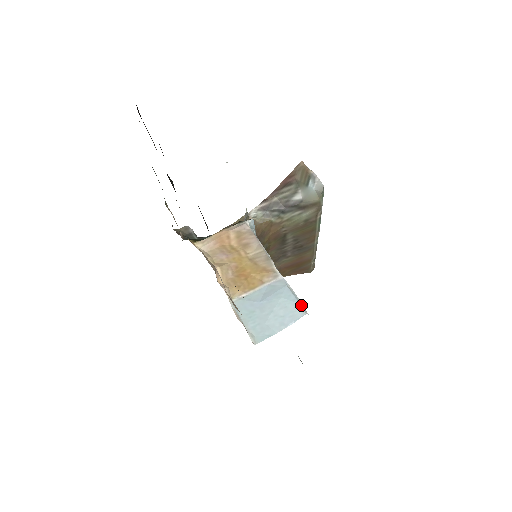
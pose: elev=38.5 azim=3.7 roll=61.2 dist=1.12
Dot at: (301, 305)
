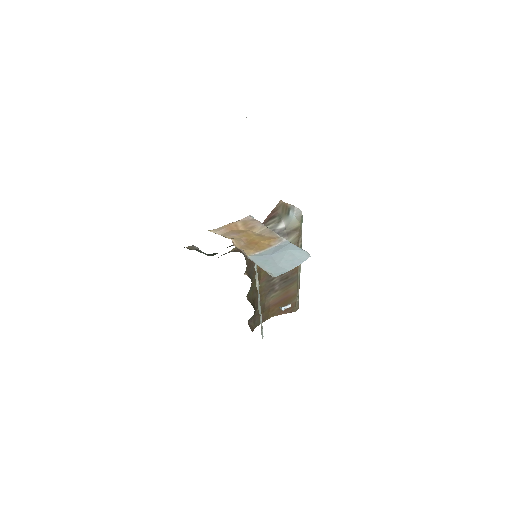
Dot at: (306, 251)
